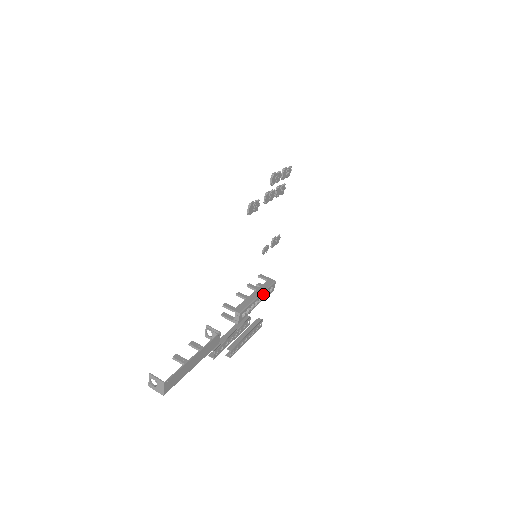
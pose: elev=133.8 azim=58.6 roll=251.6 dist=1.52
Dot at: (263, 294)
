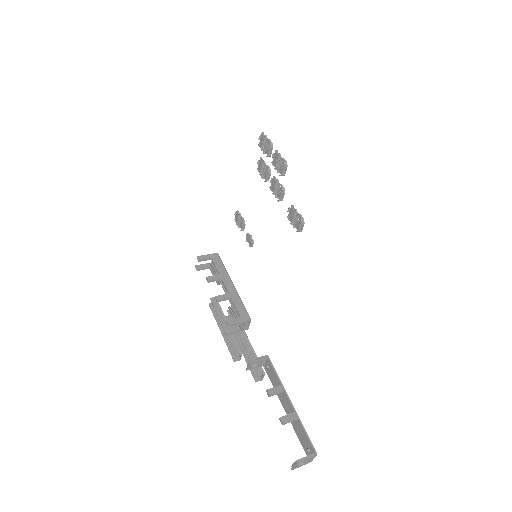
Dot at: (228, 278)
